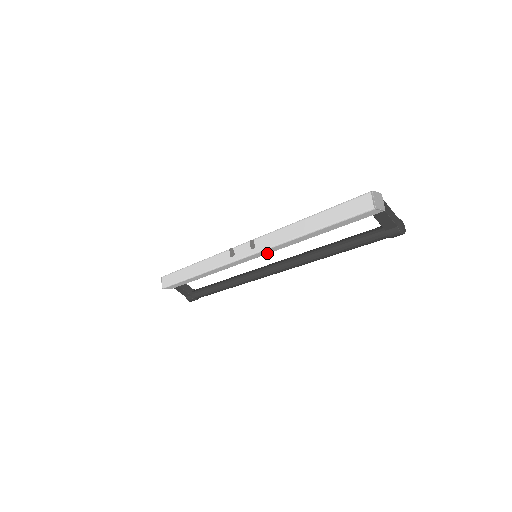
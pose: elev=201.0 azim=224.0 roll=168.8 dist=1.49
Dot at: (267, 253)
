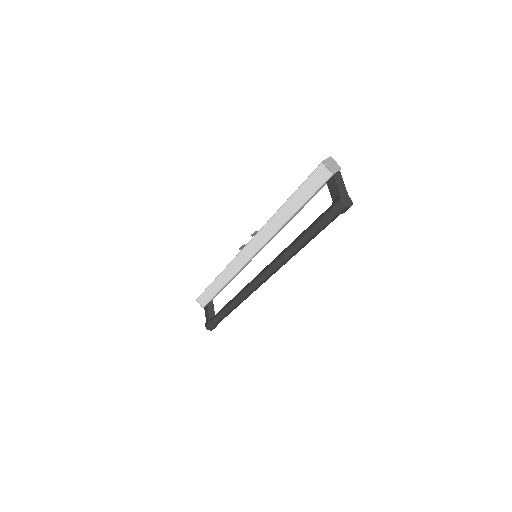
Dot at: (261, 245)
